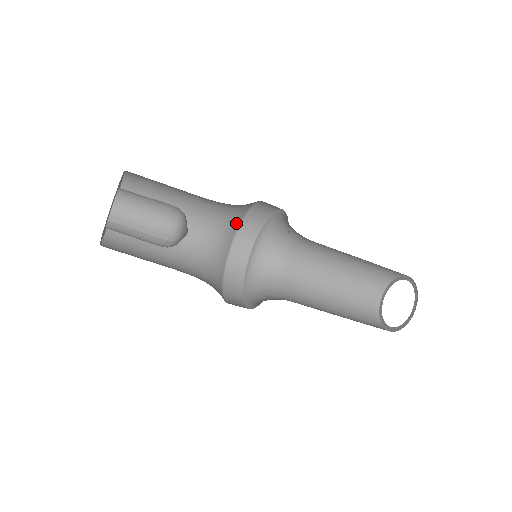
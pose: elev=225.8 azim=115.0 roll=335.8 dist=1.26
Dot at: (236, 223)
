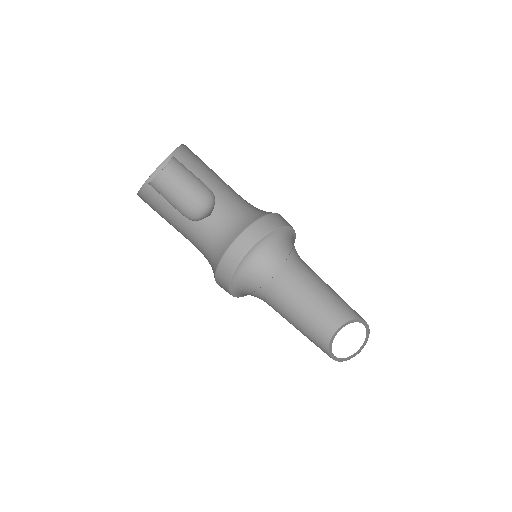
Dot at: (234, 235)
